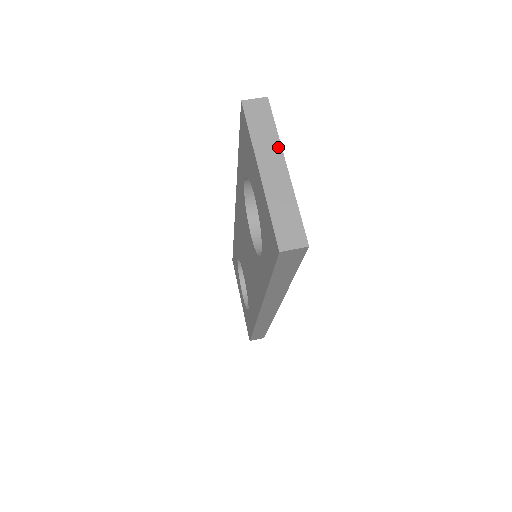
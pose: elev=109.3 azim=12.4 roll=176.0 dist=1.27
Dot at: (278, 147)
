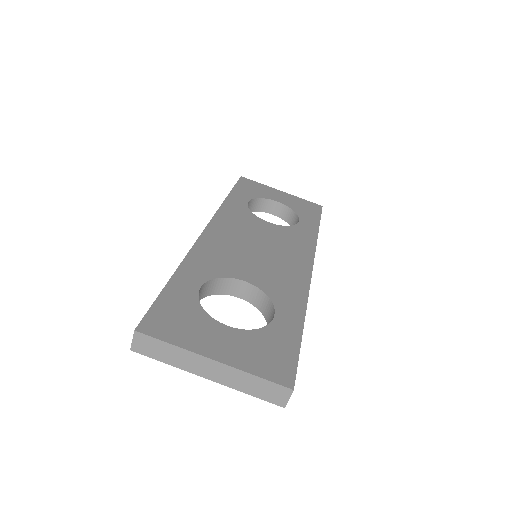
Dot at: (191, 354)
